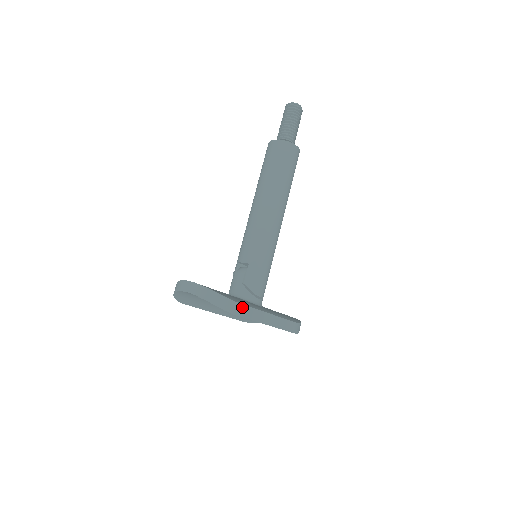
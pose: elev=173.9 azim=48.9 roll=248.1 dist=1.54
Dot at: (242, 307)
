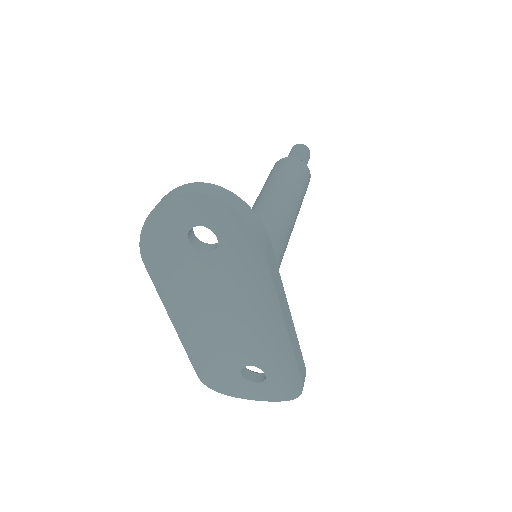
Dot at: (272, 255)
